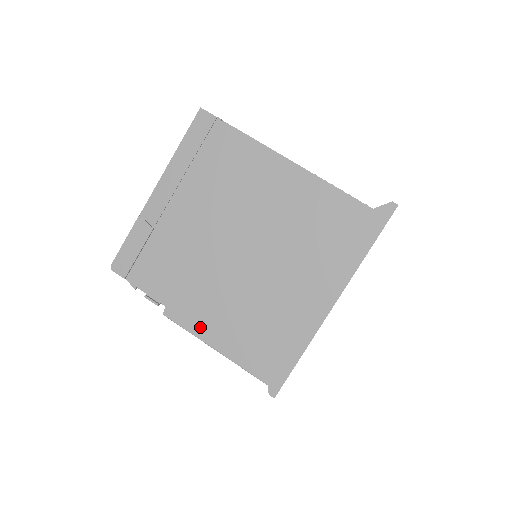
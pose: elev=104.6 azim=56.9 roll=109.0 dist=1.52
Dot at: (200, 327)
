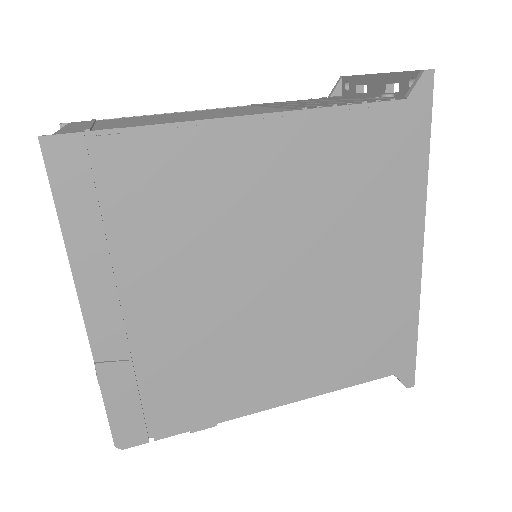
Dot at: (289, 401)
